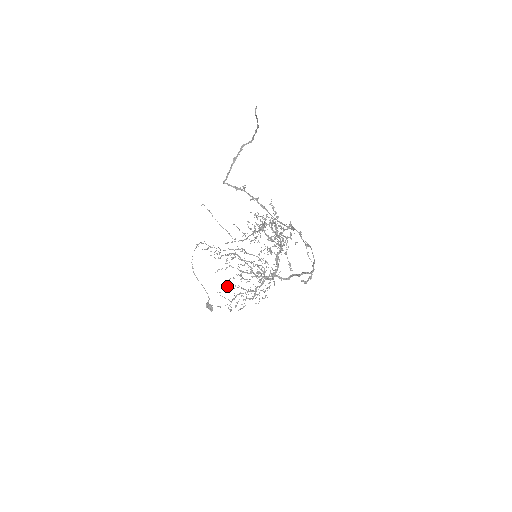
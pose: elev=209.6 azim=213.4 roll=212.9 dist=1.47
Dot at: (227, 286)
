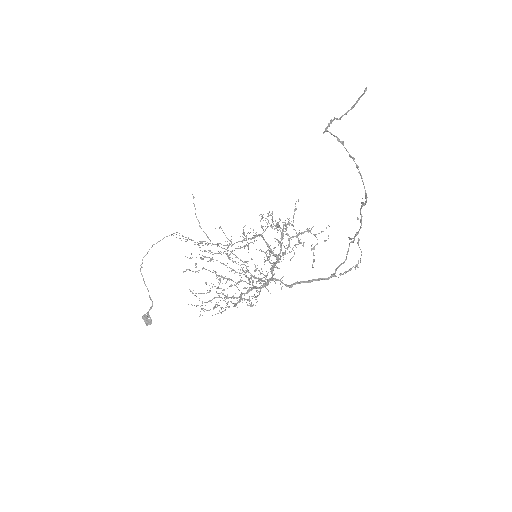
Dot at: occluded
